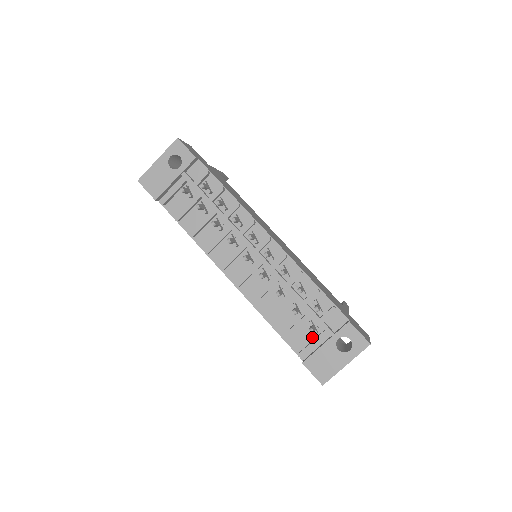
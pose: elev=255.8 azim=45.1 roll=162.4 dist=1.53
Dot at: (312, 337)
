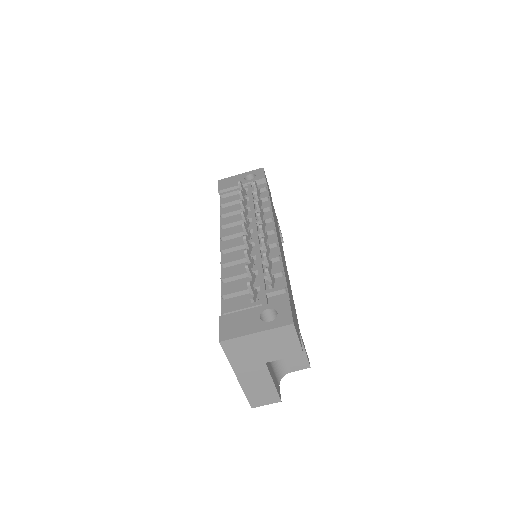
Dot at: occluded
